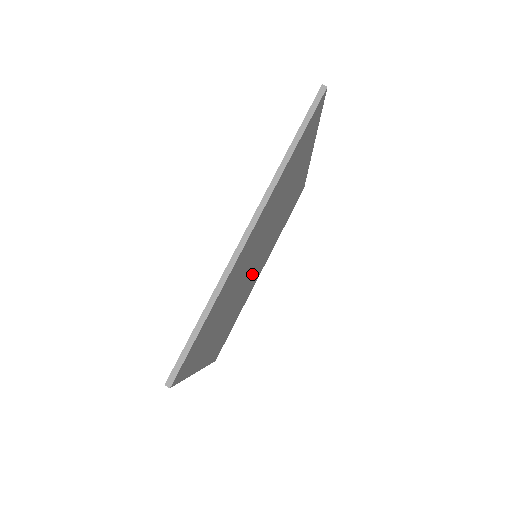
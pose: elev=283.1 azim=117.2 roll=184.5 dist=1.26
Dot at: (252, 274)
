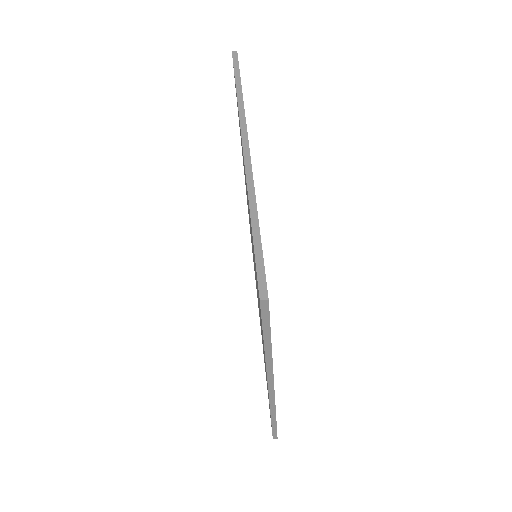
Dot at: occluded
